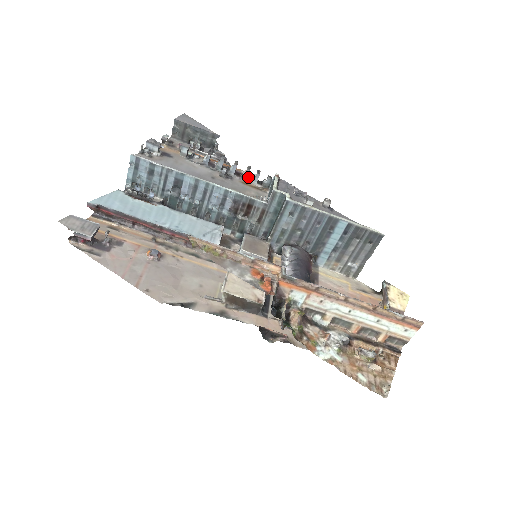
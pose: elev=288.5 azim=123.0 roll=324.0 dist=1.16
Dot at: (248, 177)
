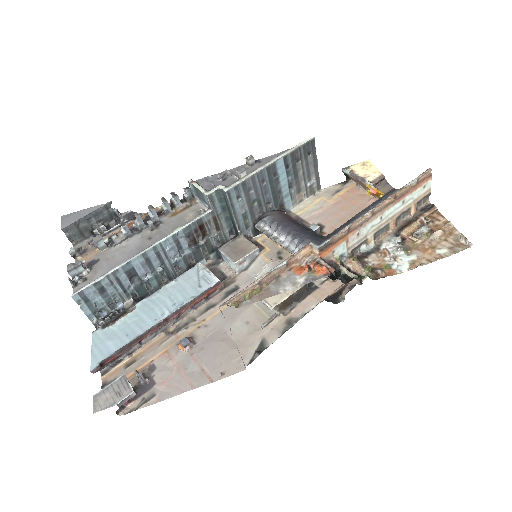
Dot at: (170, 207)
